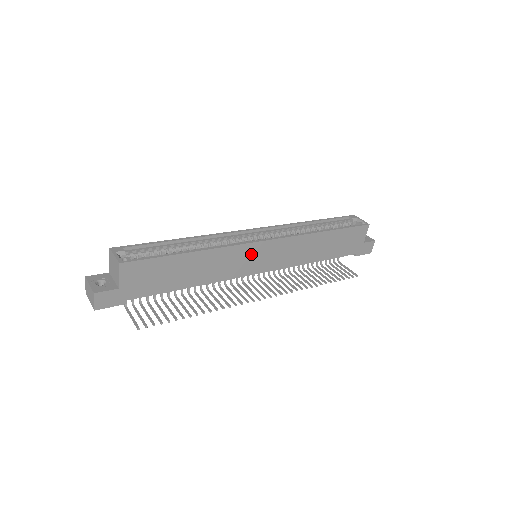
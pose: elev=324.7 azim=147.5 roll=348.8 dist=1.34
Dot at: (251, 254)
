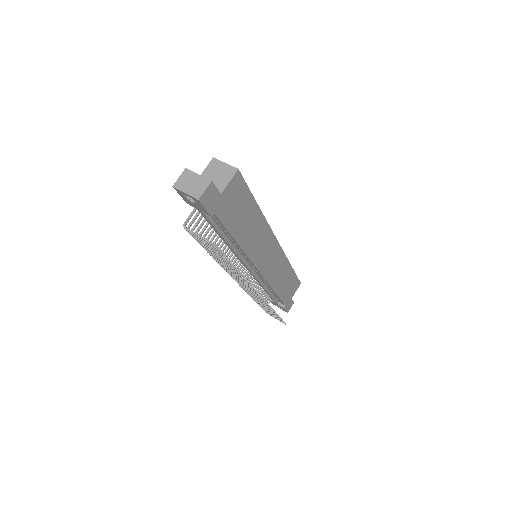
Dot at: (268, 246)
